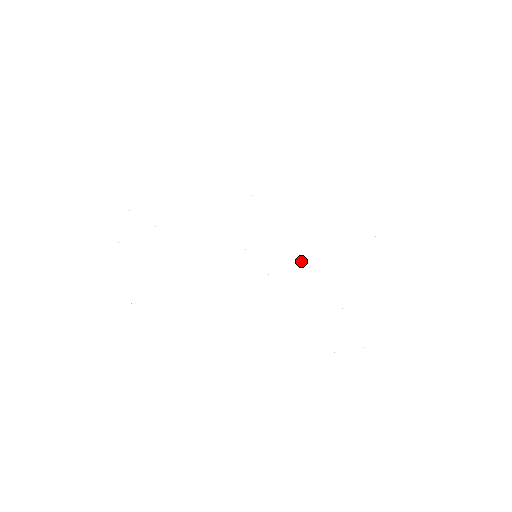
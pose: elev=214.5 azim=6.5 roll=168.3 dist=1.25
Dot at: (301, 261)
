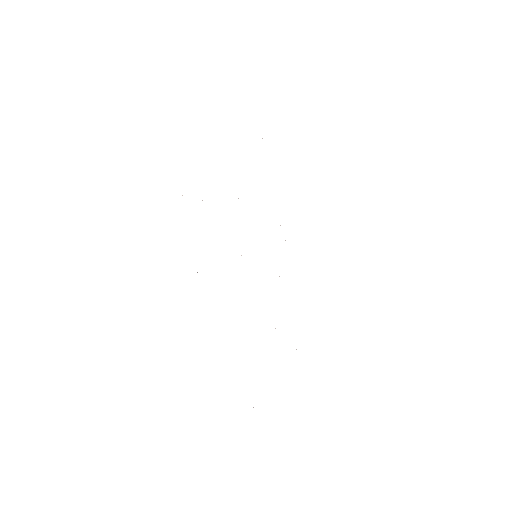
Dot at: occluded
